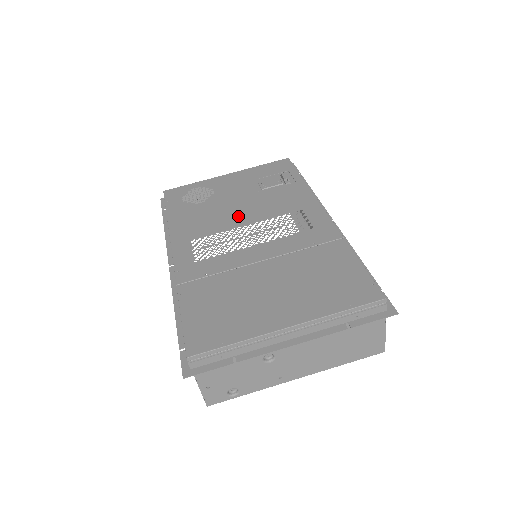
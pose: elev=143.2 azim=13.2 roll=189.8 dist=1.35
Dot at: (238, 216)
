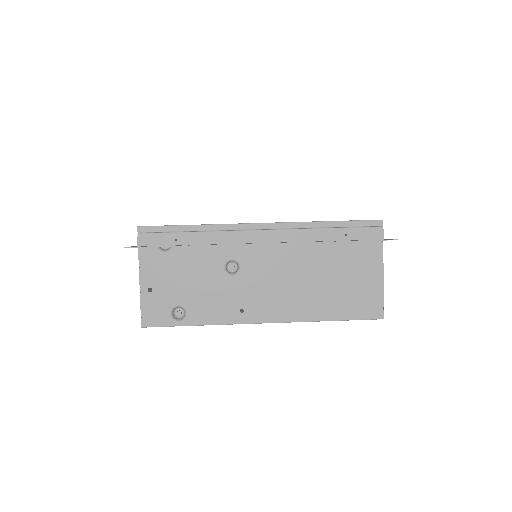
Dot at: occluded
